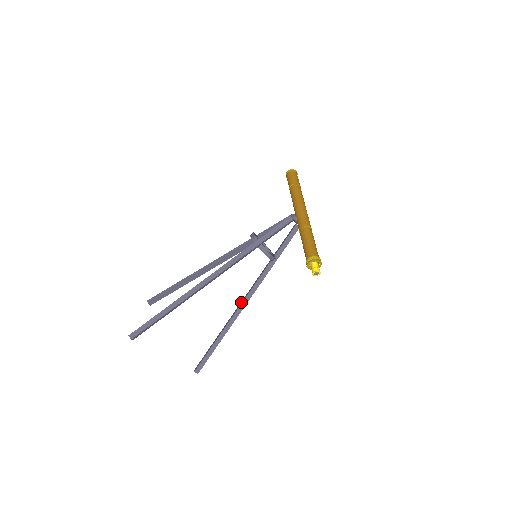
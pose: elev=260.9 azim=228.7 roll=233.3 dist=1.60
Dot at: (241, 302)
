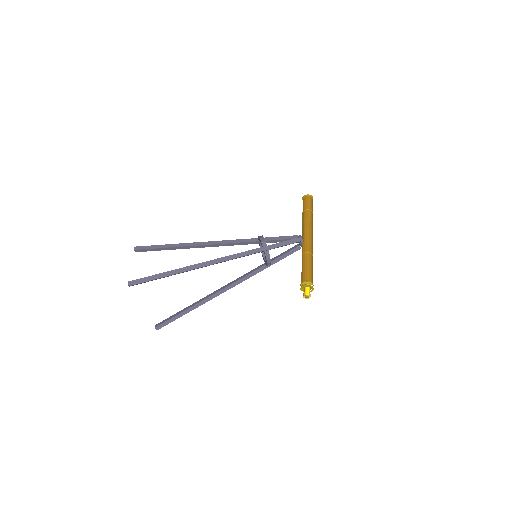
Dot at: (223, 287)
